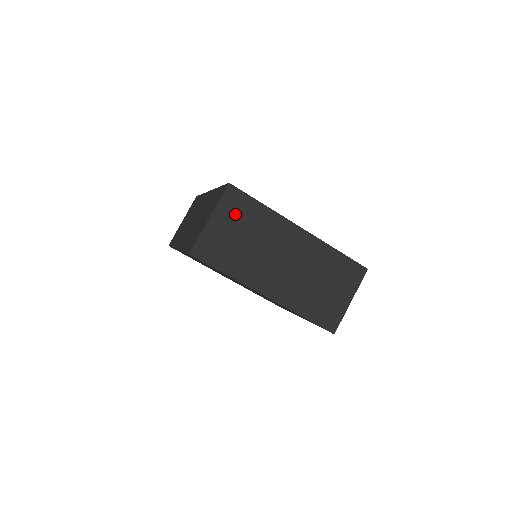
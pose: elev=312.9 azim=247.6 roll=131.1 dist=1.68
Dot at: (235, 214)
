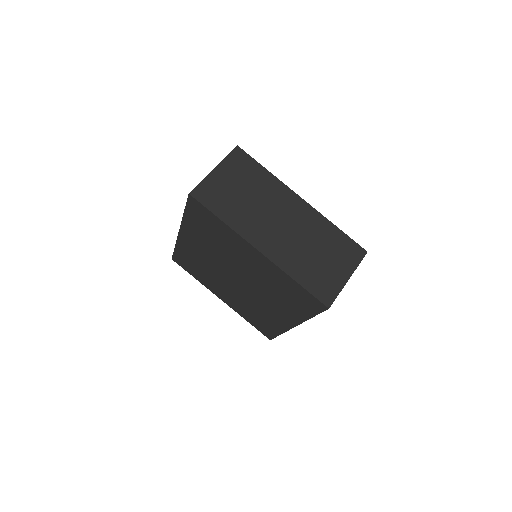
Dot at: (239, 171)
